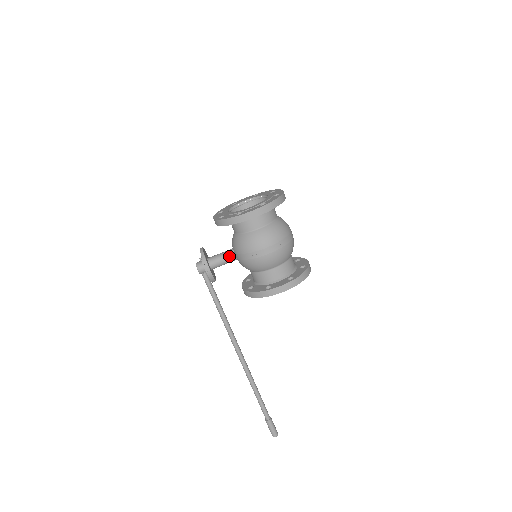
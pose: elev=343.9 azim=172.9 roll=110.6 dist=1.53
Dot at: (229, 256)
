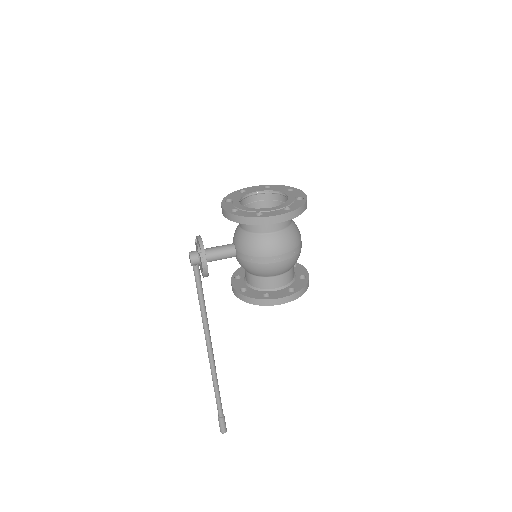
Dot at: (229, 252)
